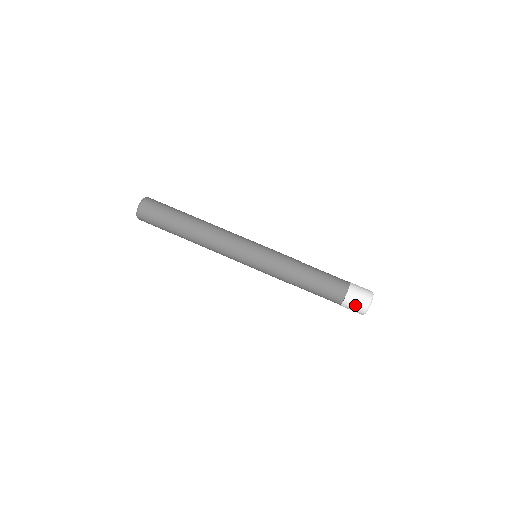
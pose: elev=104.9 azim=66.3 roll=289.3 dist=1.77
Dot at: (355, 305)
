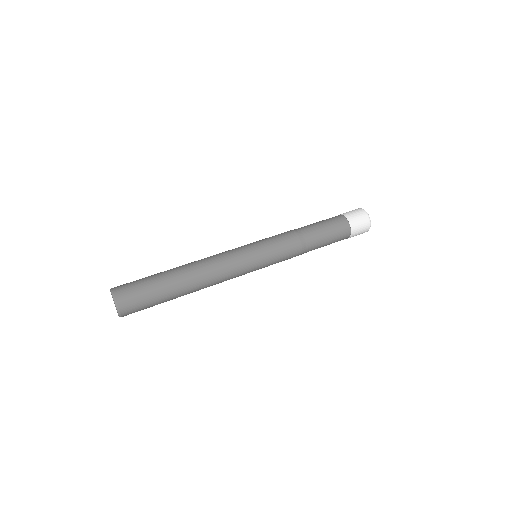
Dot at: (359, 220)
